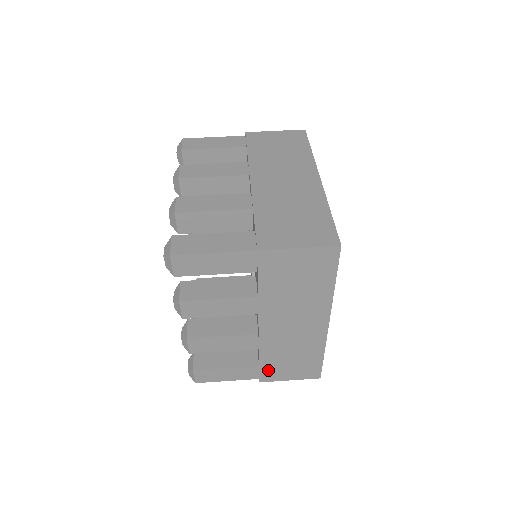
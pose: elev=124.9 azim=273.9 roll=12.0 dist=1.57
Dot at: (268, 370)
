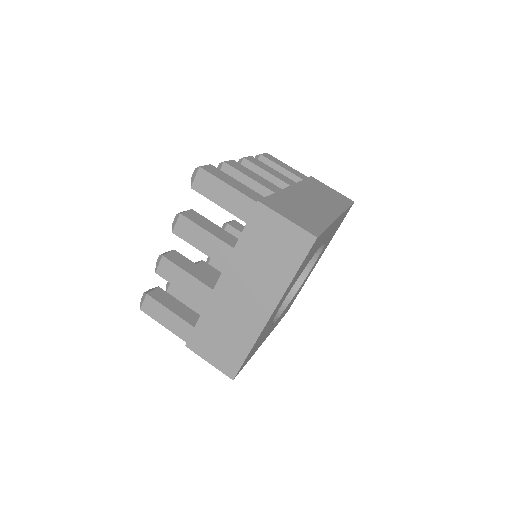
Dot at: occluded
